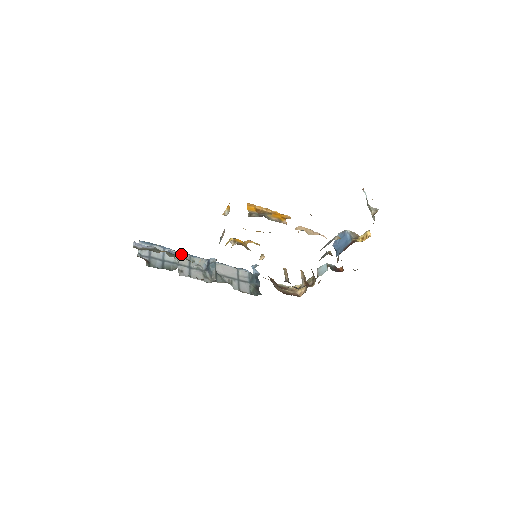
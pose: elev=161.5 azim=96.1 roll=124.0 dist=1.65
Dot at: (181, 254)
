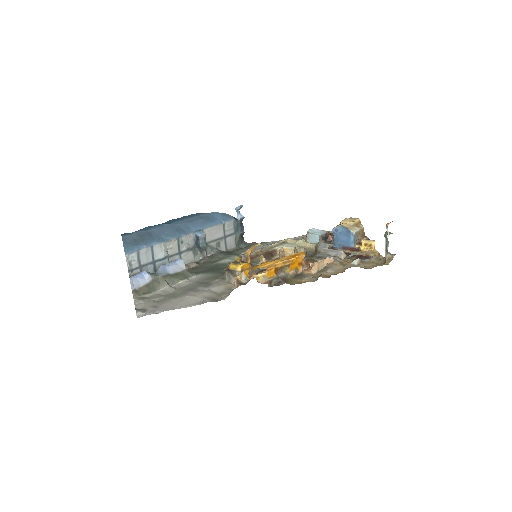
Dot at: (169, 241)
